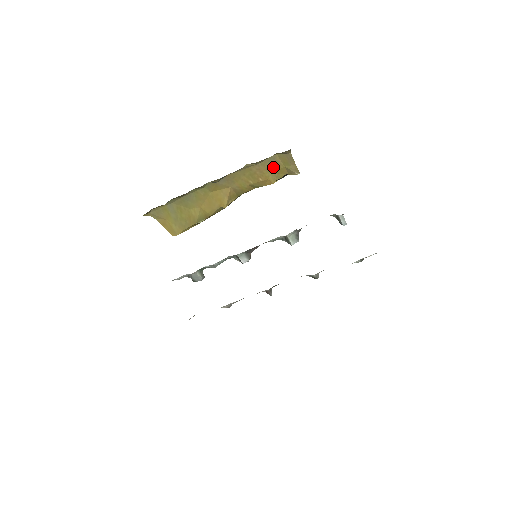
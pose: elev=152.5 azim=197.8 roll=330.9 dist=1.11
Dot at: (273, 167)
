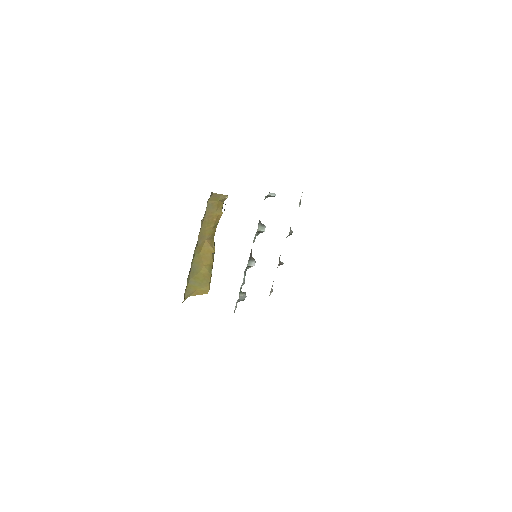
Dot at: (213, 208)
